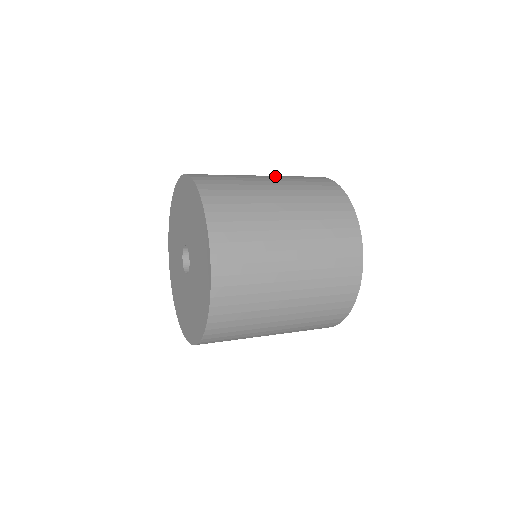
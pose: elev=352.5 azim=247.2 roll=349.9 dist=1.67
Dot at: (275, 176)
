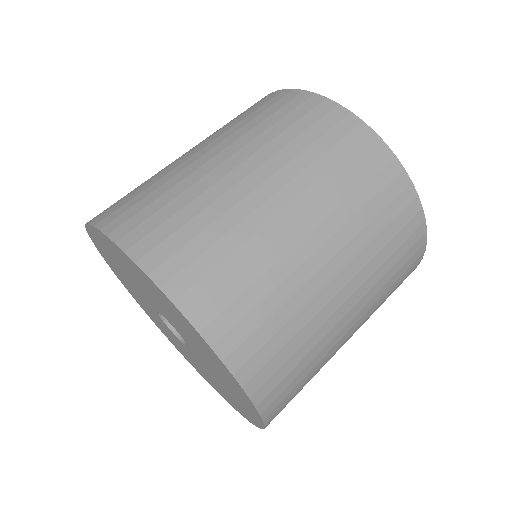
Dot at: (279, 167)
